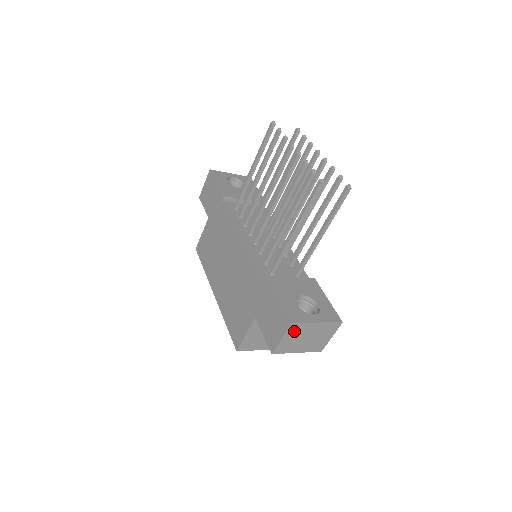
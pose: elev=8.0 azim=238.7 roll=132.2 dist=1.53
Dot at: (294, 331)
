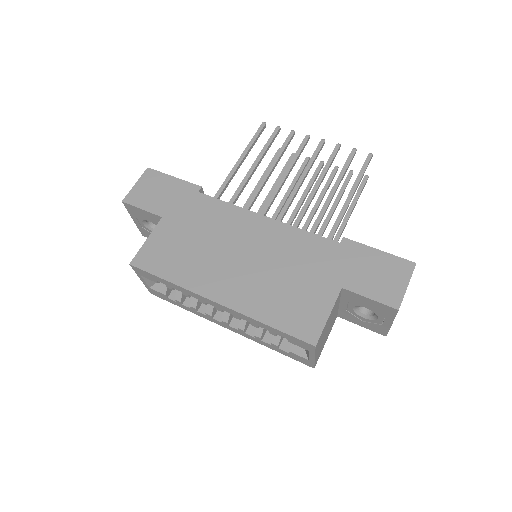
Dot at: occluded
